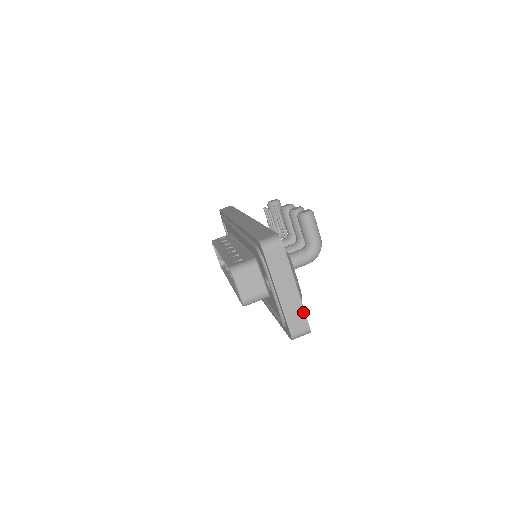
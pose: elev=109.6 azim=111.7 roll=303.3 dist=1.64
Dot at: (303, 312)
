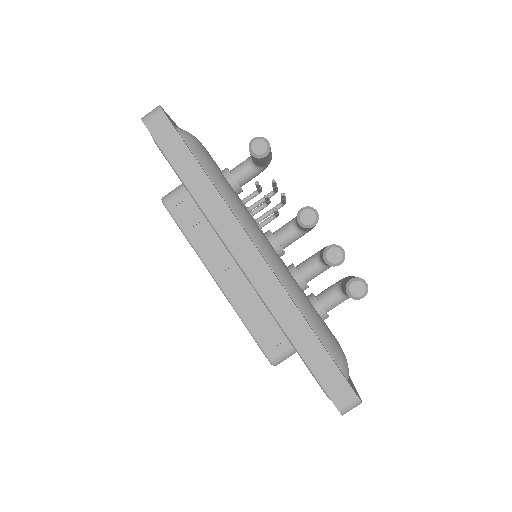
Dot at: occluded
